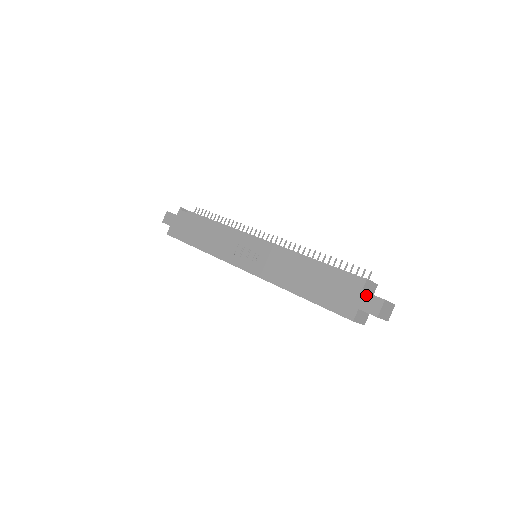
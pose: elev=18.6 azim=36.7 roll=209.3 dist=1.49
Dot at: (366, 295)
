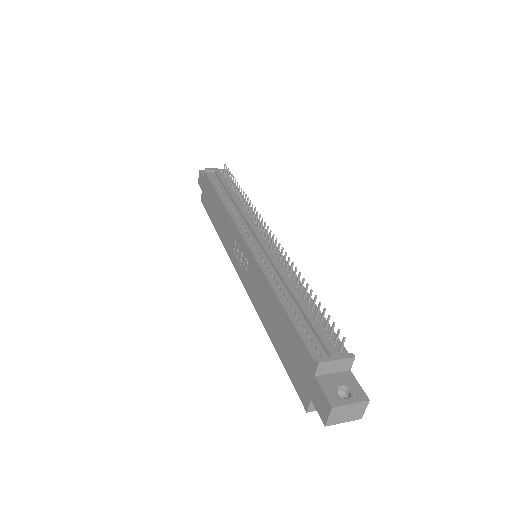
Dot at: (317, 386)
